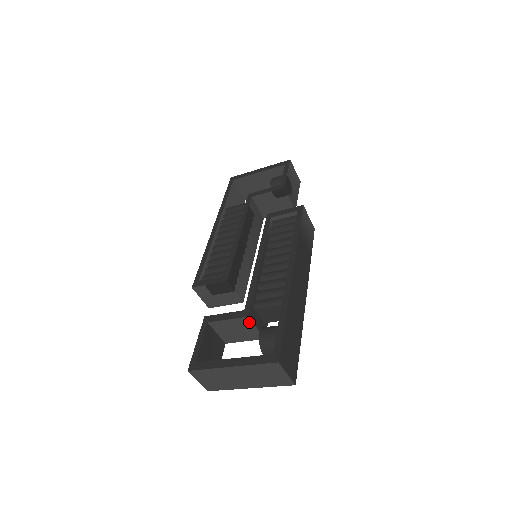
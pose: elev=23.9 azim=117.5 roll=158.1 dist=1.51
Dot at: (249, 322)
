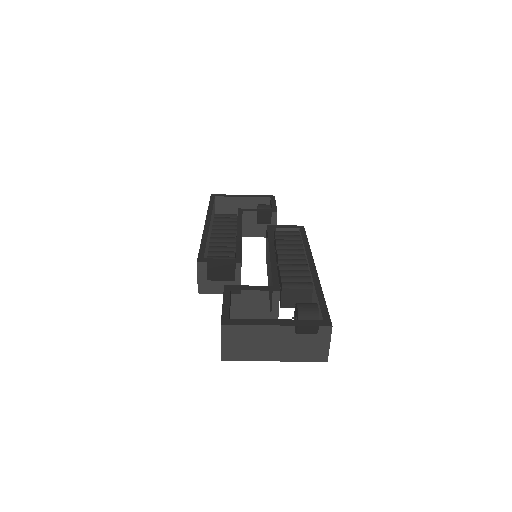
Dot at: (276, 298)
